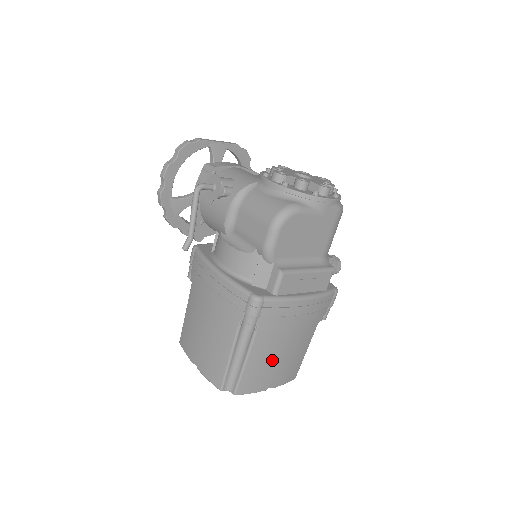
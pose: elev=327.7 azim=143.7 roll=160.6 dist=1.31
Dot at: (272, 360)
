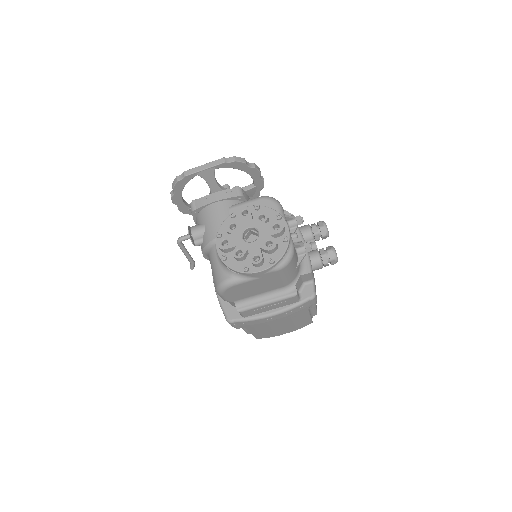
Dot at: (272, 330)
